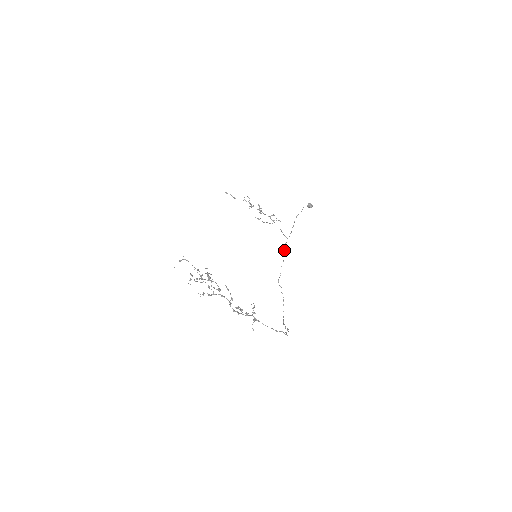
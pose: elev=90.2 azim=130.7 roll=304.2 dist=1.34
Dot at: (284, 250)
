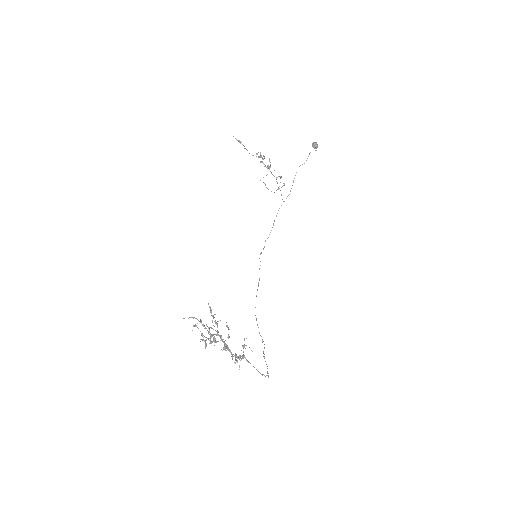
Dot at: (276, 216)
